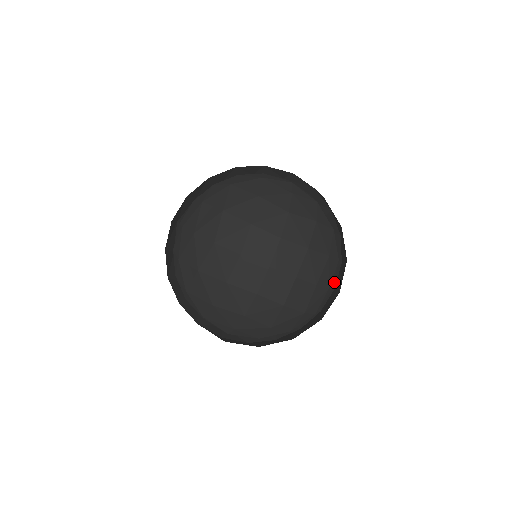
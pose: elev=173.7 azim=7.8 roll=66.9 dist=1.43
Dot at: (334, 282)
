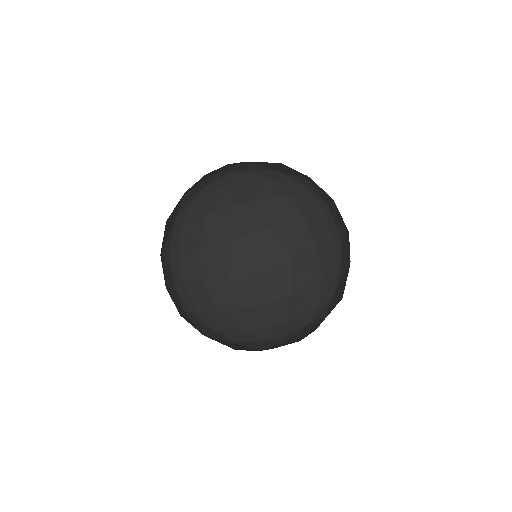
Dot at: occluded
